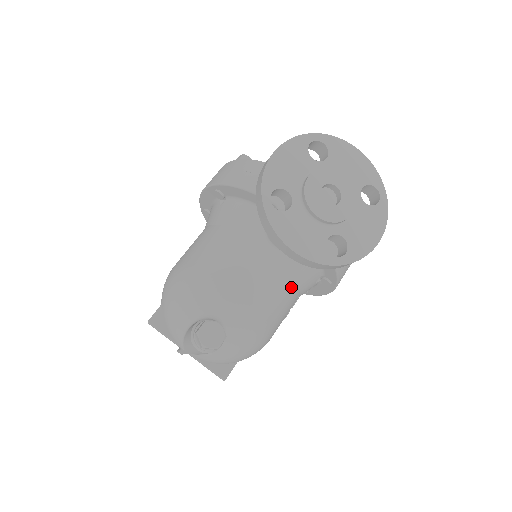
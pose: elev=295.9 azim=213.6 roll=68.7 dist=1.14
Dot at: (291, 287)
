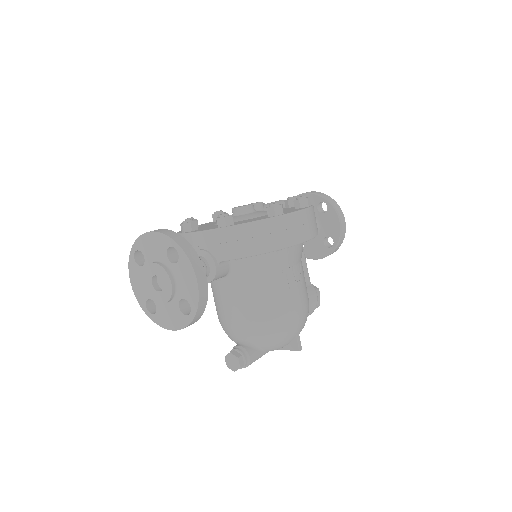
Dot at: (259, 283)
